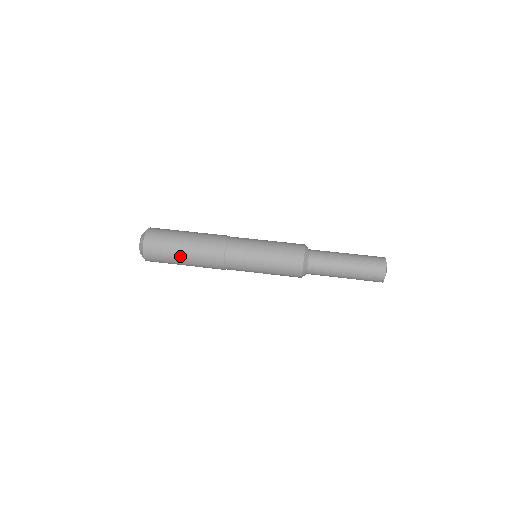
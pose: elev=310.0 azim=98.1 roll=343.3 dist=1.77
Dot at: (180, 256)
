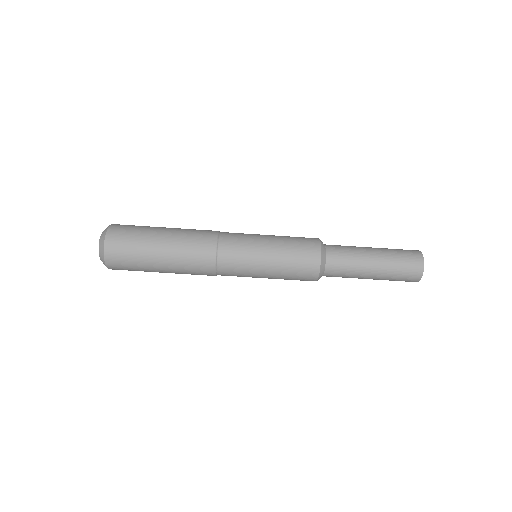
Dot at: occluded
